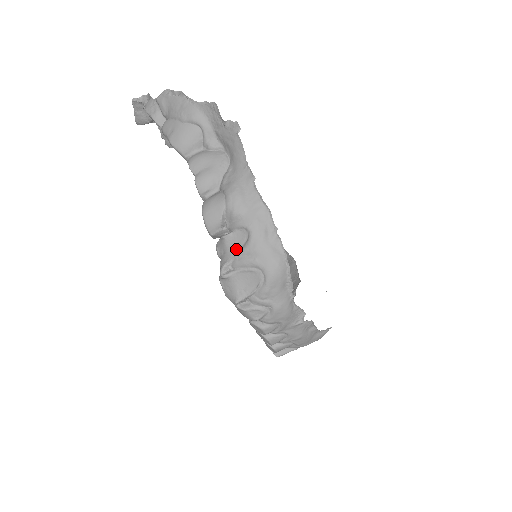
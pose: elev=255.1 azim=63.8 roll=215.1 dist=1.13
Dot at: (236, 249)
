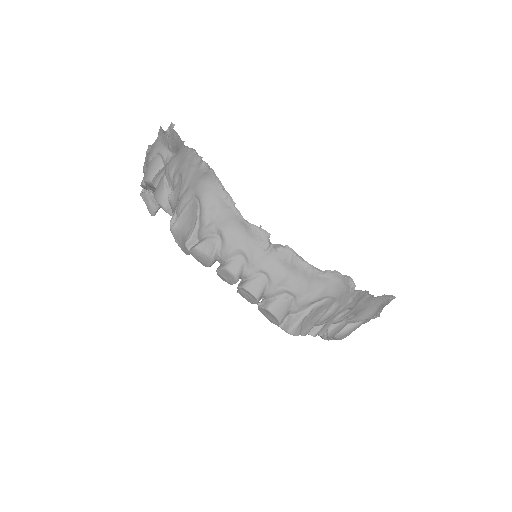
Dot at: (177, 199)
